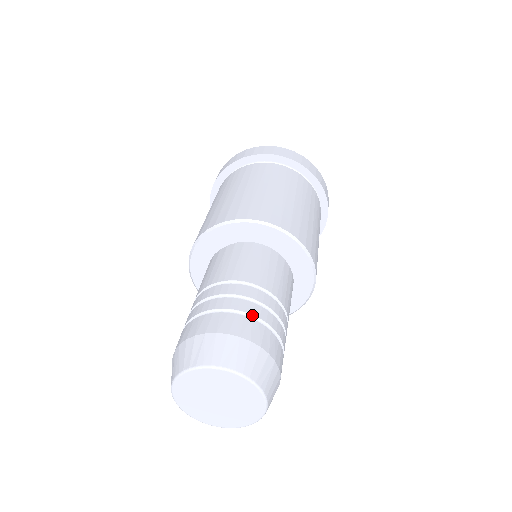
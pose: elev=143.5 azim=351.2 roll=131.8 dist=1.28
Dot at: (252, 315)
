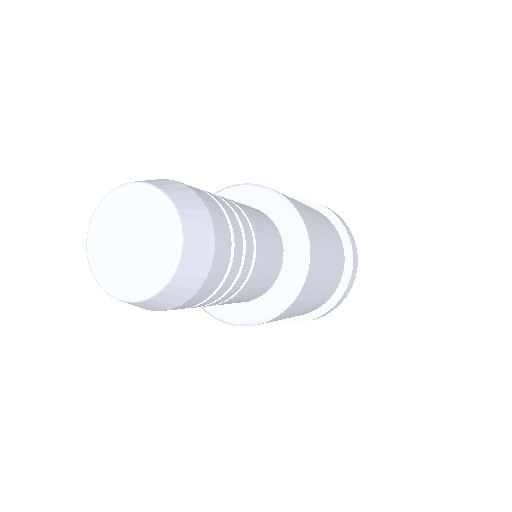
Dot at: (233, 235)
